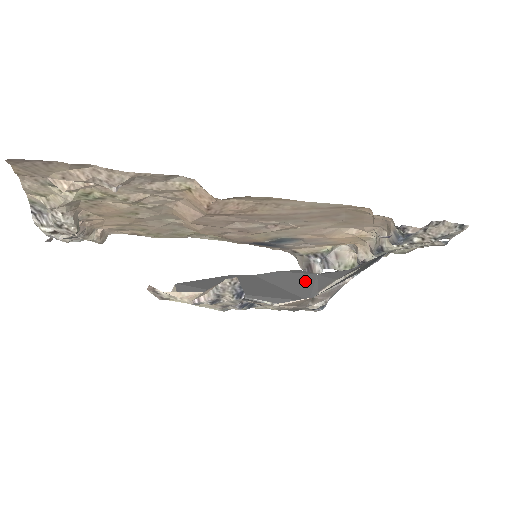
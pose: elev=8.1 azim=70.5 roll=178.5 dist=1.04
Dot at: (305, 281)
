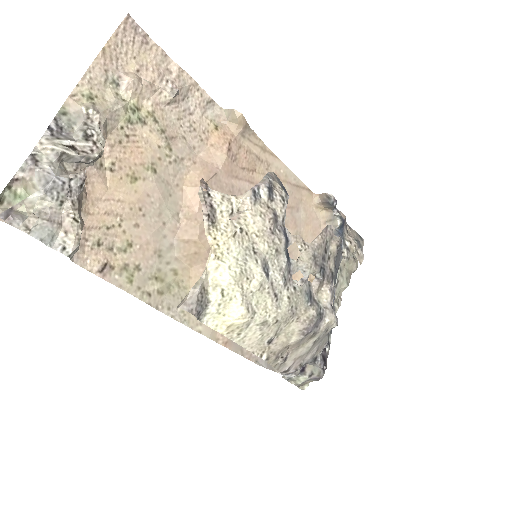
Dot at: occluded
